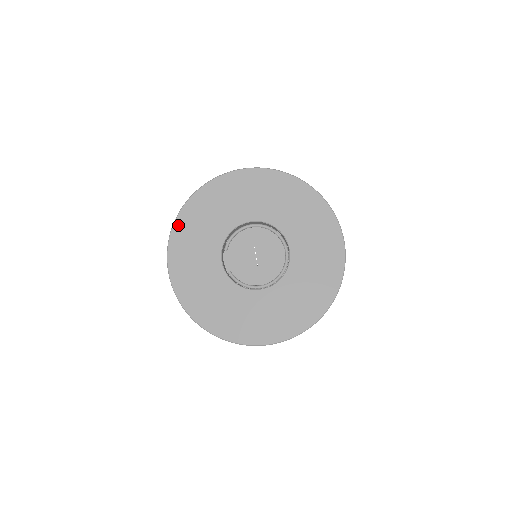
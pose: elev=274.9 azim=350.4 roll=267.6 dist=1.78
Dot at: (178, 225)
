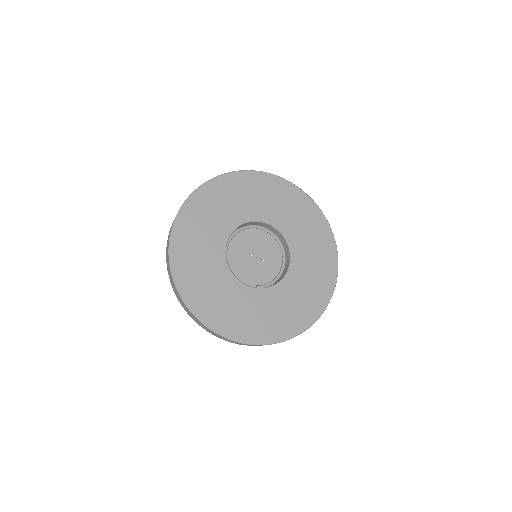
Dot at: (194, 307)
